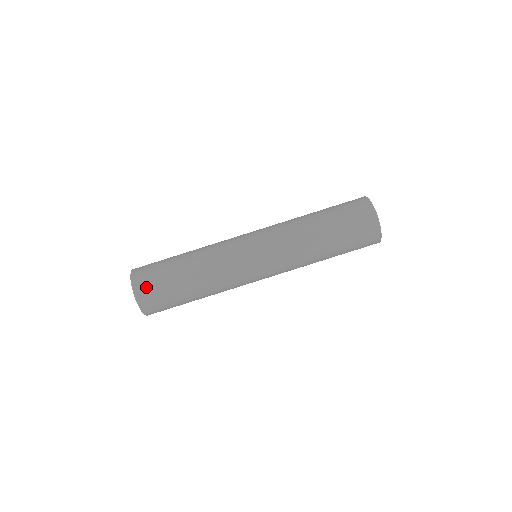
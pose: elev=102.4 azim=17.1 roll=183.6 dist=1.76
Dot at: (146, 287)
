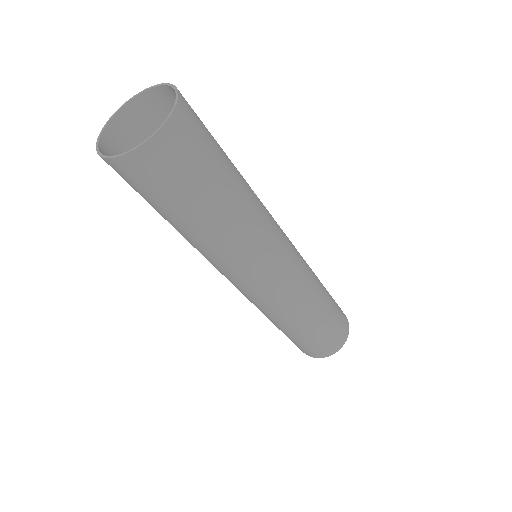
Dot at: occluded
